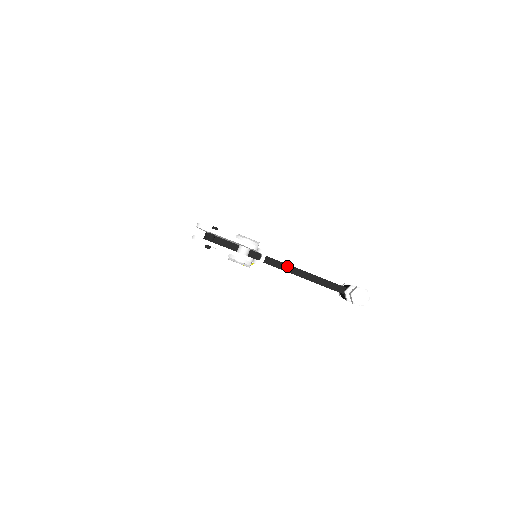
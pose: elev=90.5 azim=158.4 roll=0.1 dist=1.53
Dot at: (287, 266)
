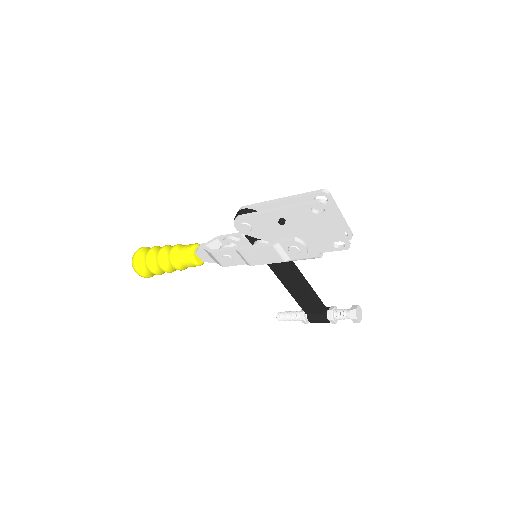
Dot at: (300, 272)
